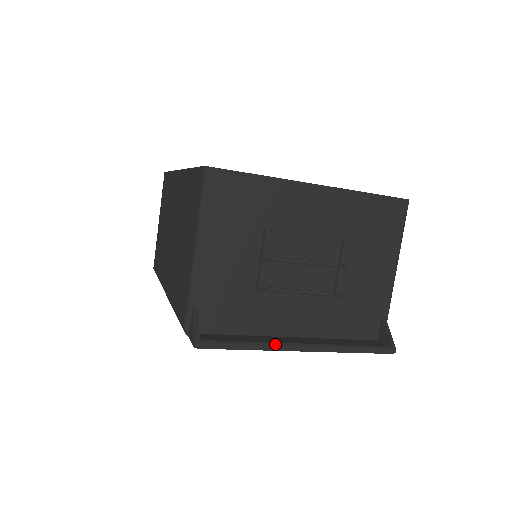
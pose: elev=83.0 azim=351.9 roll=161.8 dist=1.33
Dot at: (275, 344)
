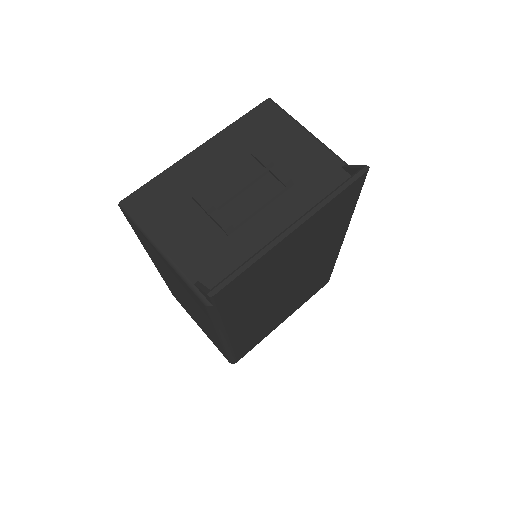
Dot at: (269, 243)
